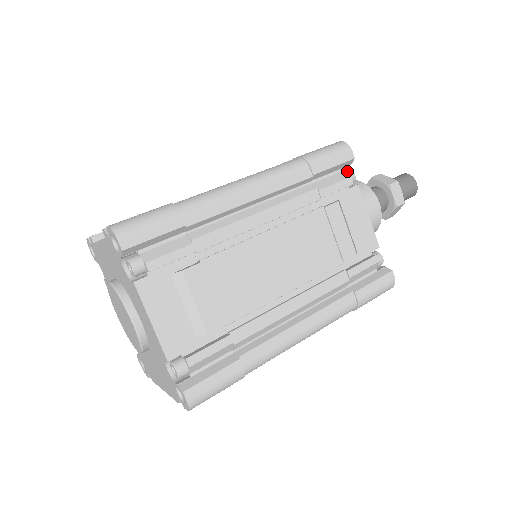
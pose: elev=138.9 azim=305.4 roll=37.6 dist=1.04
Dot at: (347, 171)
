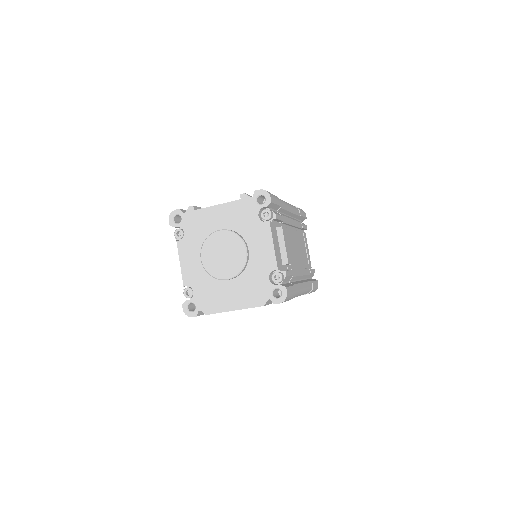
Dot at: (303, 223)
